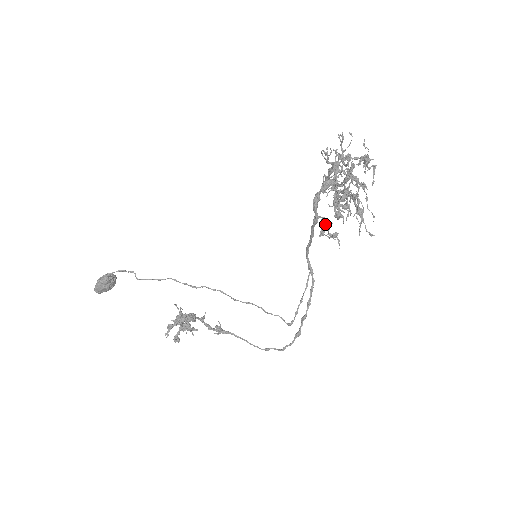
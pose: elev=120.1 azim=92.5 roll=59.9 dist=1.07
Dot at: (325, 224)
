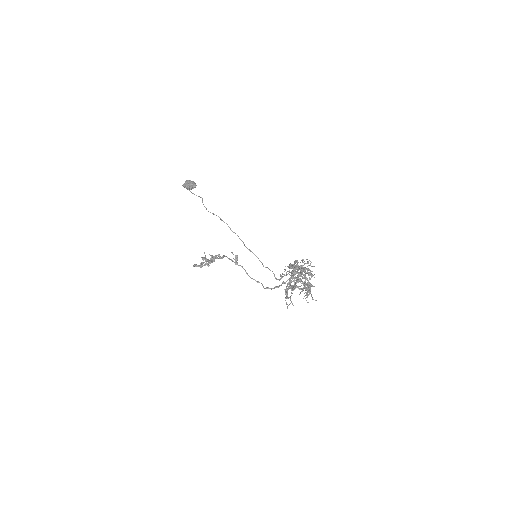
Dot at: occluded
